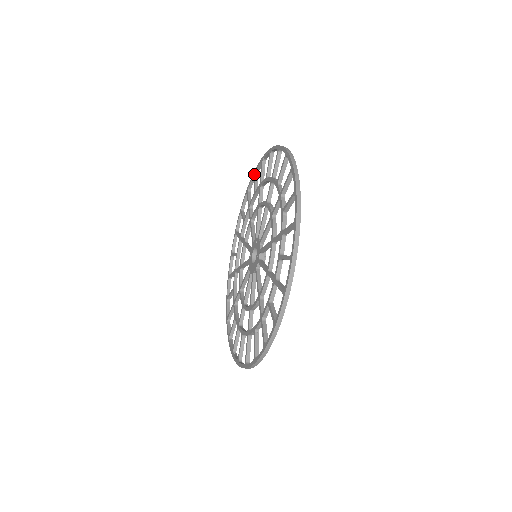
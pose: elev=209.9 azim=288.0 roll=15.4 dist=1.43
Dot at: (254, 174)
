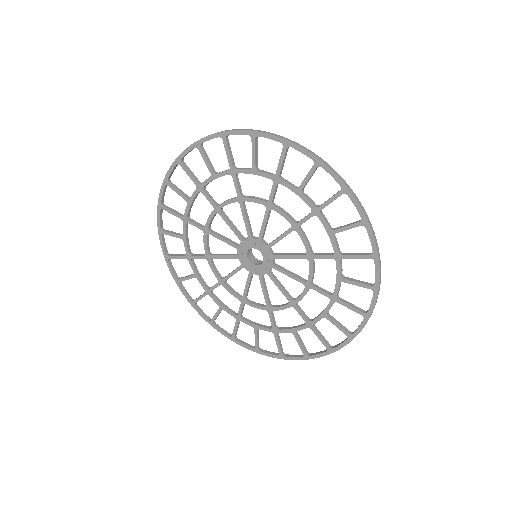
Dot at: (362, 225)
